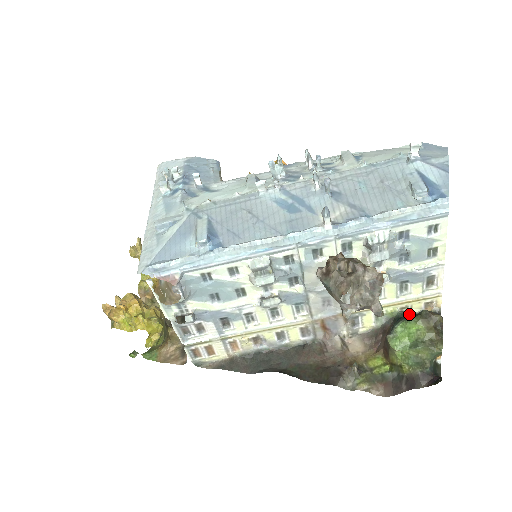
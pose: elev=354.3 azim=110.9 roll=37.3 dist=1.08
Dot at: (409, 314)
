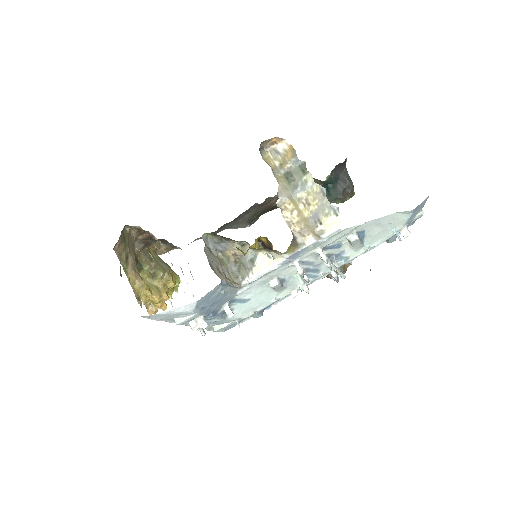
Dot at: (331, 176)
